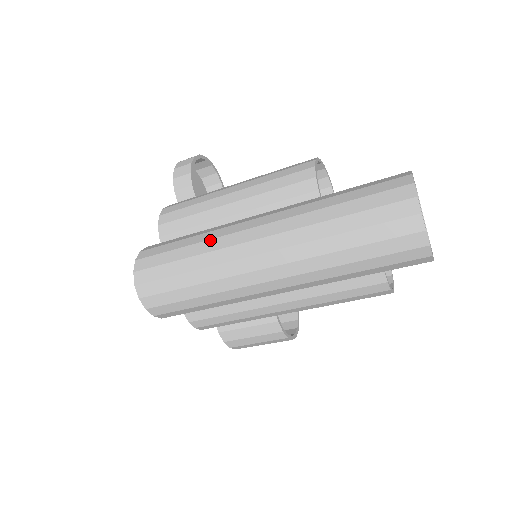
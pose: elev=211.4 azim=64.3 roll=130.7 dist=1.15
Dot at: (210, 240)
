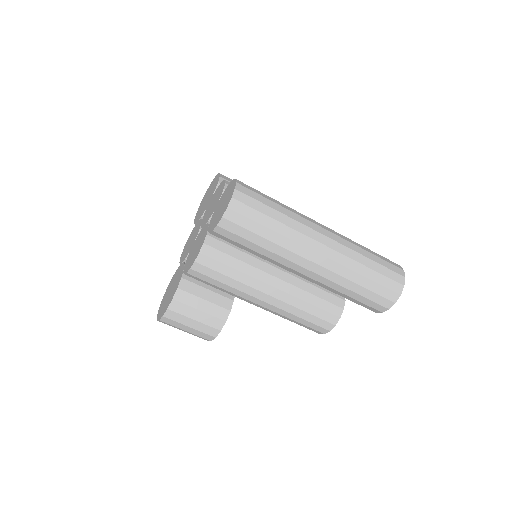
Dot at: occluded
